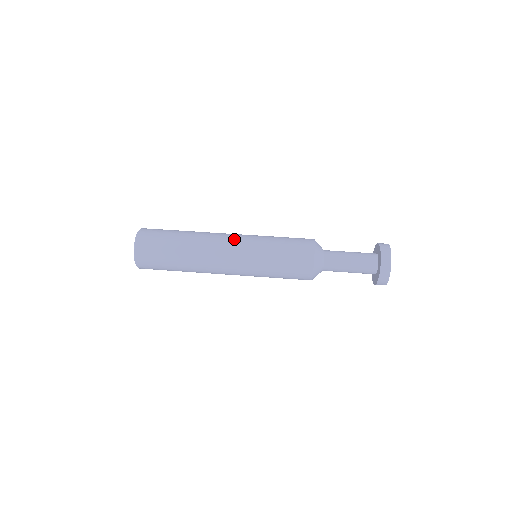
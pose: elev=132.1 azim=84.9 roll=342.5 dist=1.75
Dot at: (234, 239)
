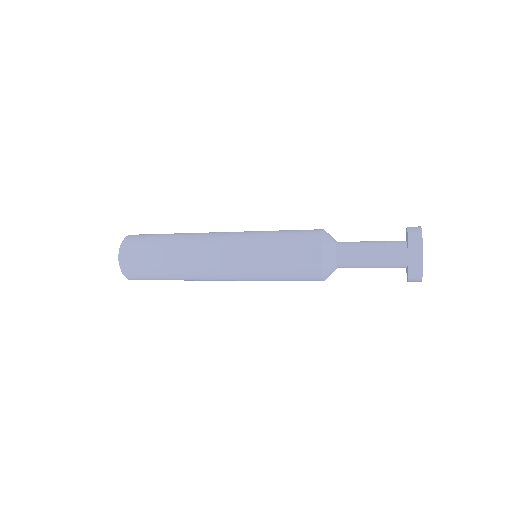
Dot at: occluded
